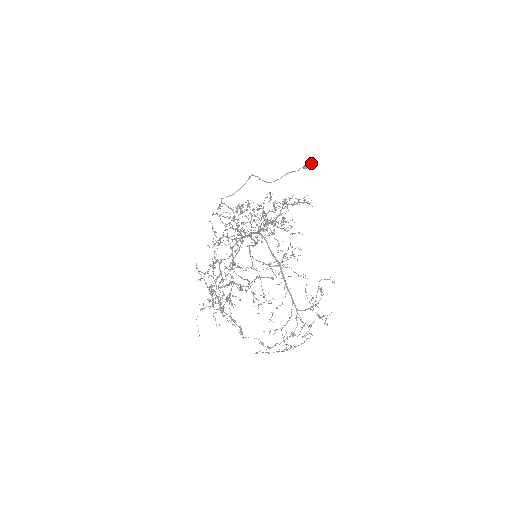
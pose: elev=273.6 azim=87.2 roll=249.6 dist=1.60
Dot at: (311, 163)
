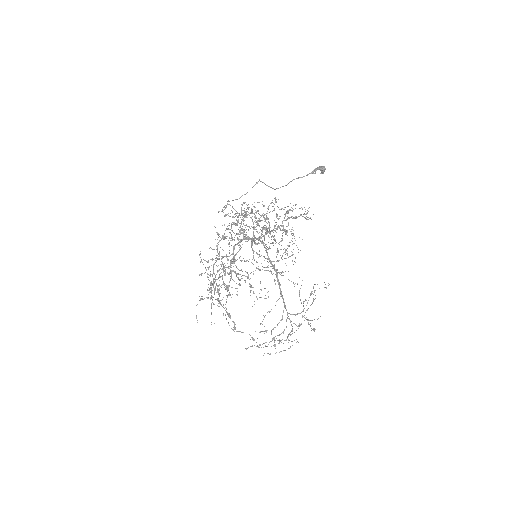
Dot at: (320, 168)
